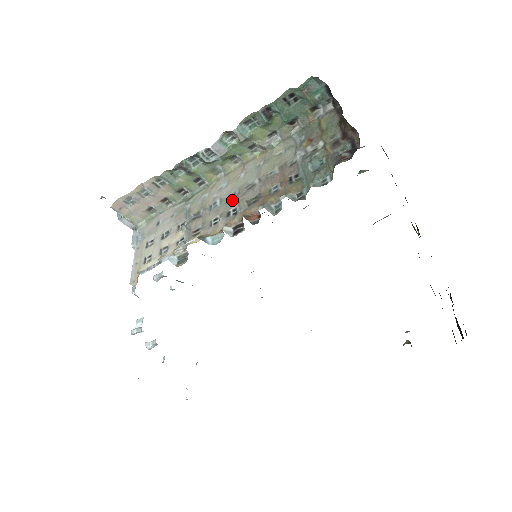
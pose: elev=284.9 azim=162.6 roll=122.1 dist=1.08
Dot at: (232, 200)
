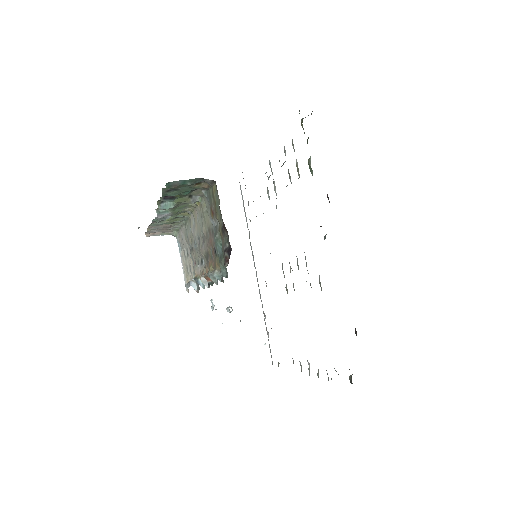
Dot at: (199, 249)
